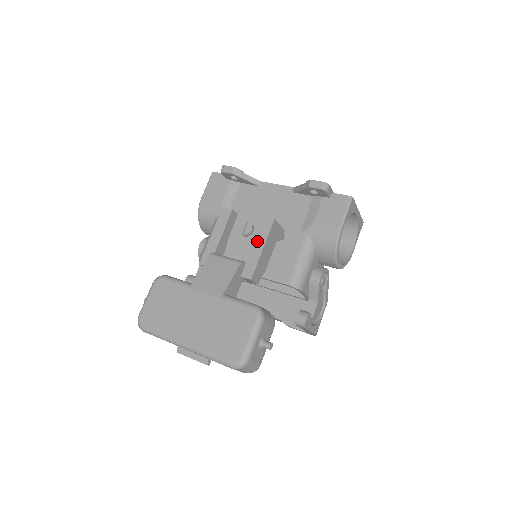
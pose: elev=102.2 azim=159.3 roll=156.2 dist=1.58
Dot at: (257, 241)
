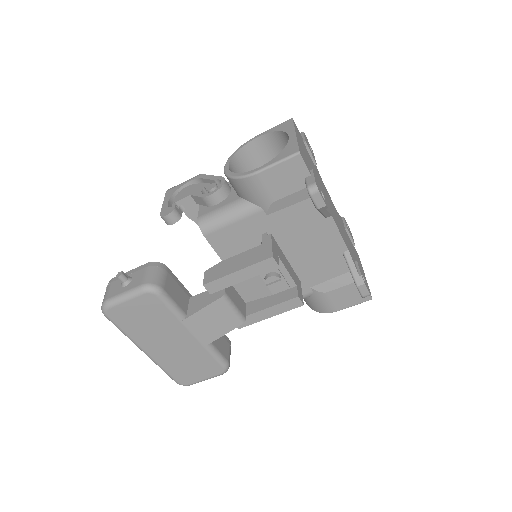
Dot at: (272, 309)
